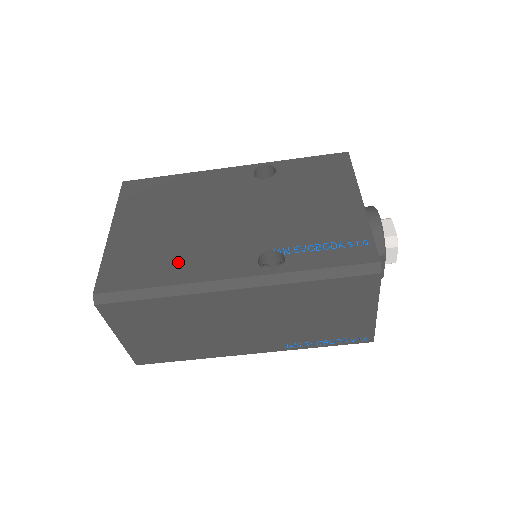
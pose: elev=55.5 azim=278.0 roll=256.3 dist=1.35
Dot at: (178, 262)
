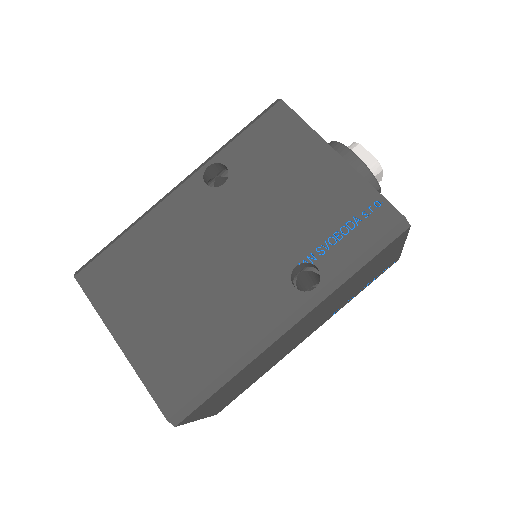
Dot at: (219, 335)
